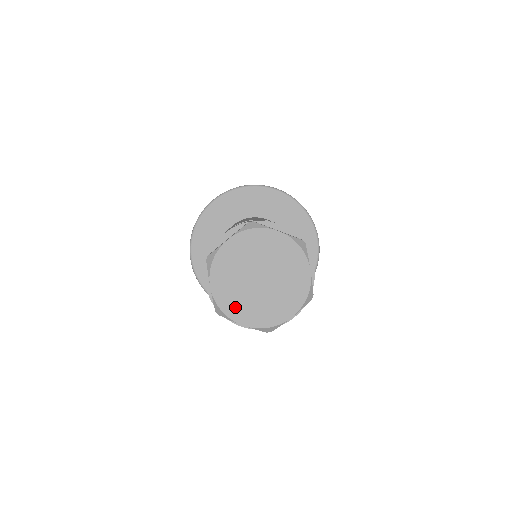
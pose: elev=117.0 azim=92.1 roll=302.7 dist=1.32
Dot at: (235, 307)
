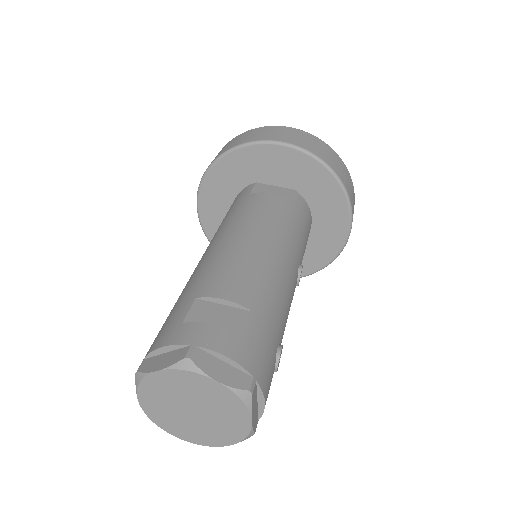
Dot at: (165, 422)
